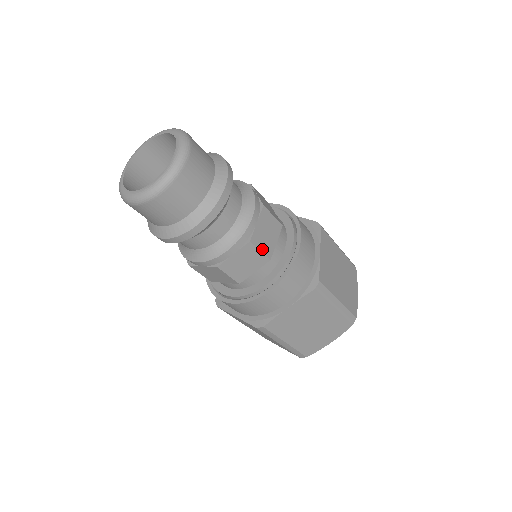
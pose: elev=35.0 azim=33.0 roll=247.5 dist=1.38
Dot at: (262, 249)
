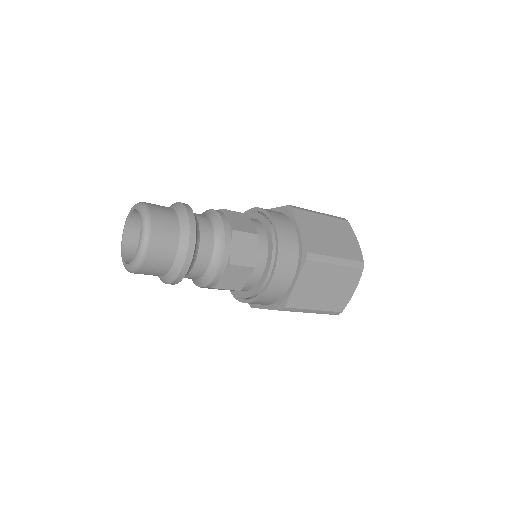
Dot at: (230, 288)
